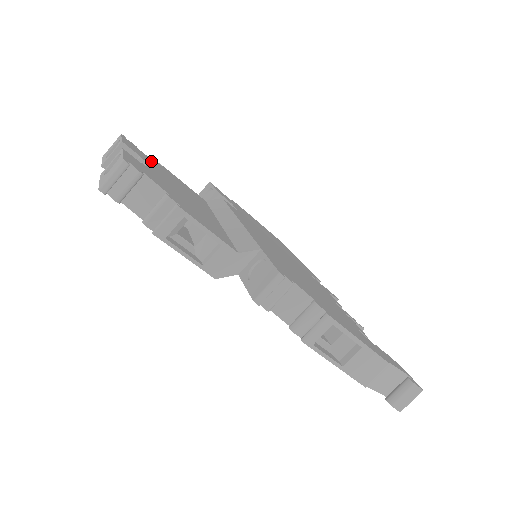
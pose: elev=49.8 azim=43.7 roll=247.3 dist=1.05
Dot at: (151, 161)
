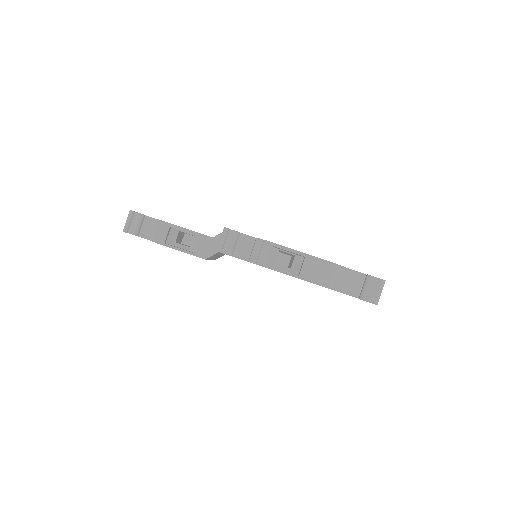
Dot at: occluded
